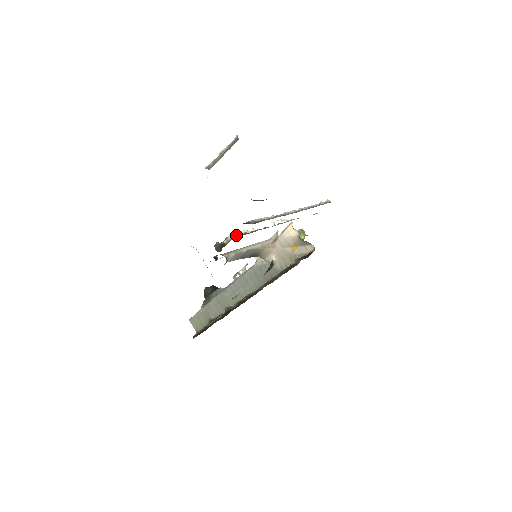
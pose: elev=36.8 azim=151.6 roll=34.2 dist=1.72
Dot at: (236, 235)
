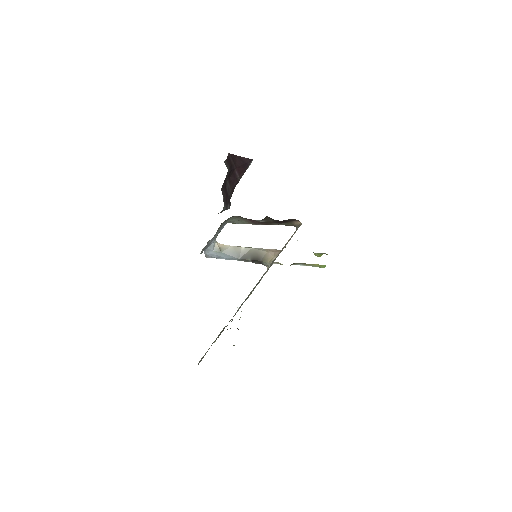
Dot at: occluded
